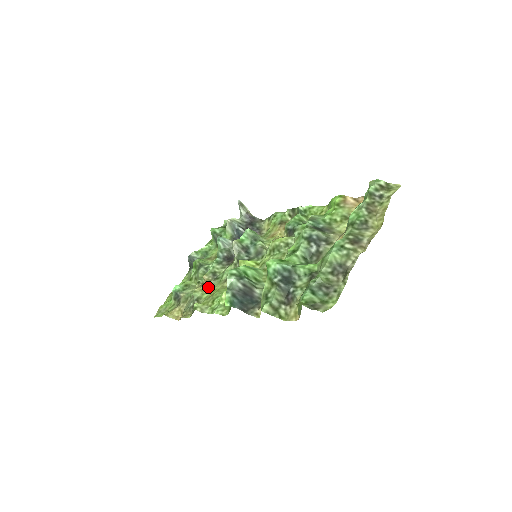
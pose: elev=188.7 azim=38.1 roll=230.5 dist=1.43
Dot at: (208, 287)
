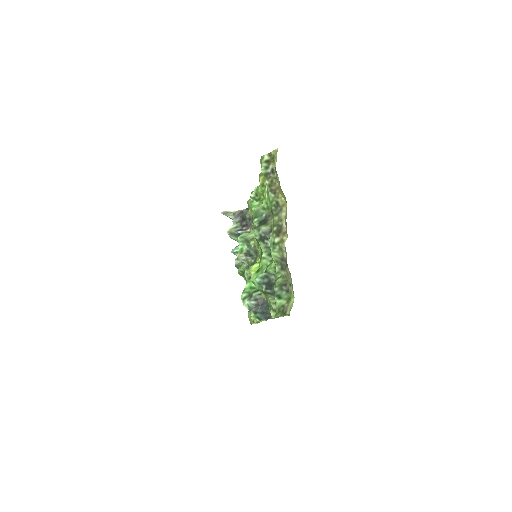
Dot at: occluded
